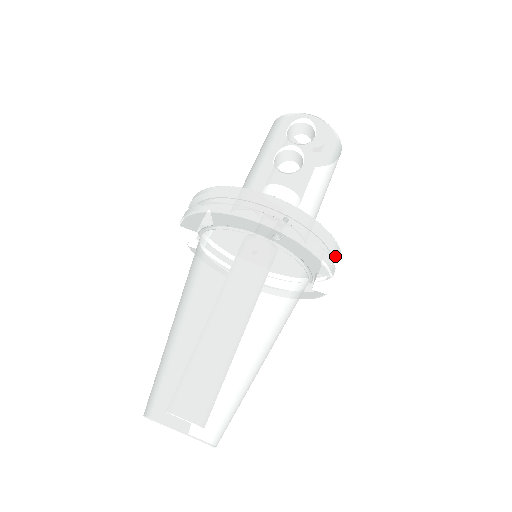
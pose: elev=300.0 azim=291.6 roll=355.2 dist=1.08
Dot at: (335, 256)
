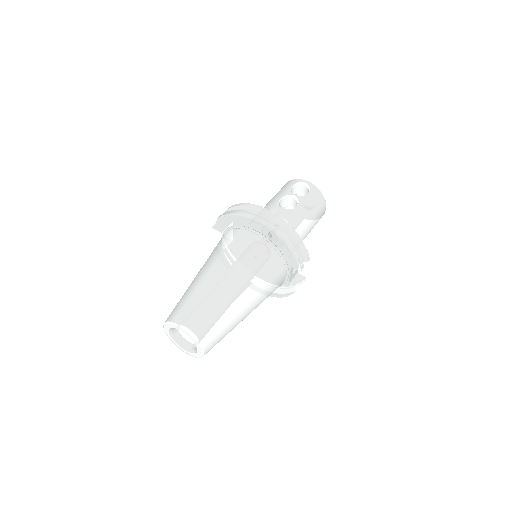
Dot at: (305, 260)
